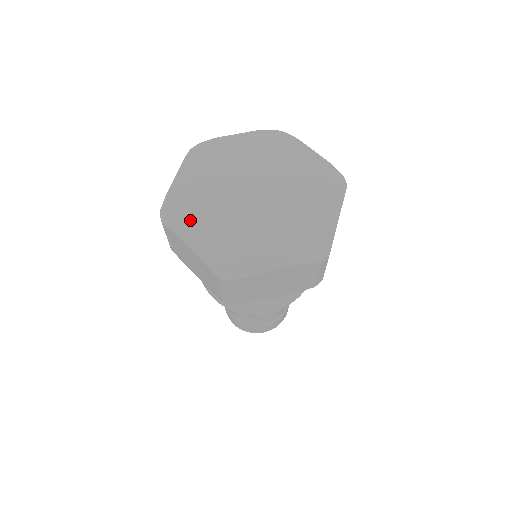
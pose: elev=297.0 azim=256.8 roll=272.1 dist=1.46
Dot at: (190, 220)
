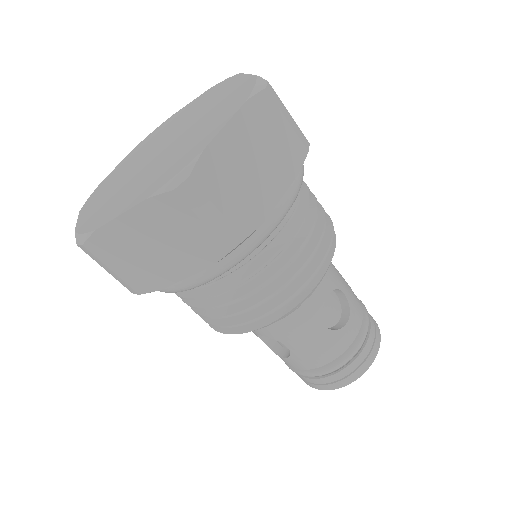
Dot at: (109, 210)
